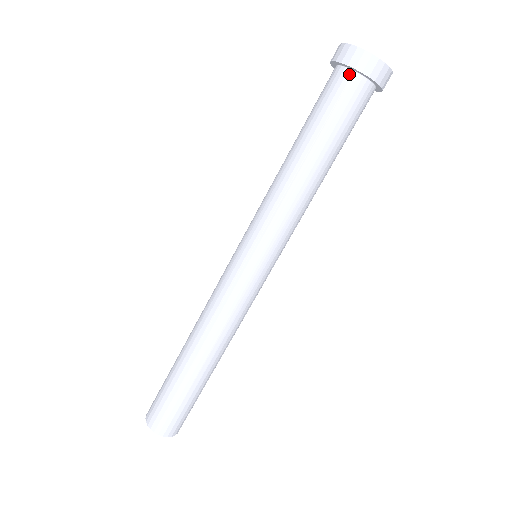
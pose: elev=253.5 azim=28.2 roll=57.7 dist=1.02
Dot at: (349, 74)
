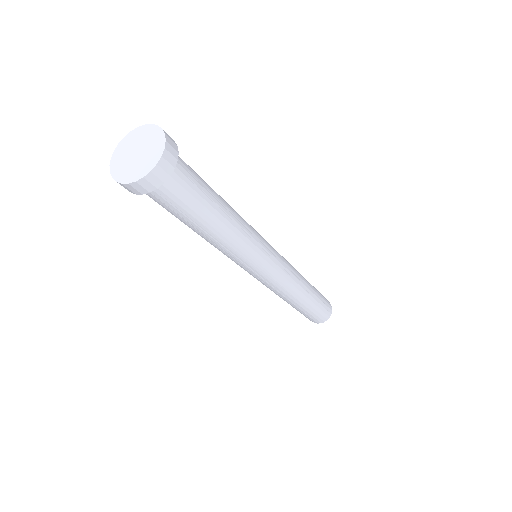
Dot at: occluded
